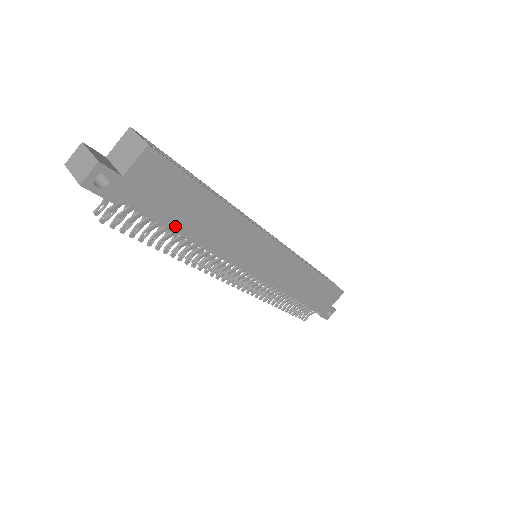
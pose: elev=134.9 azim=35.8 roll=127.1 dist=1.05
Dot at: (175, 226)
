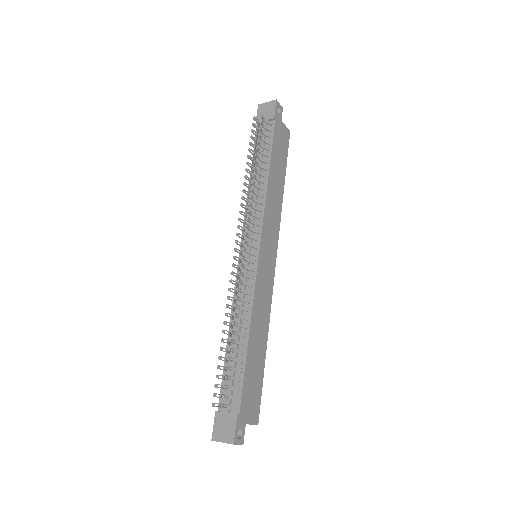
Dot at: (272, 158)
